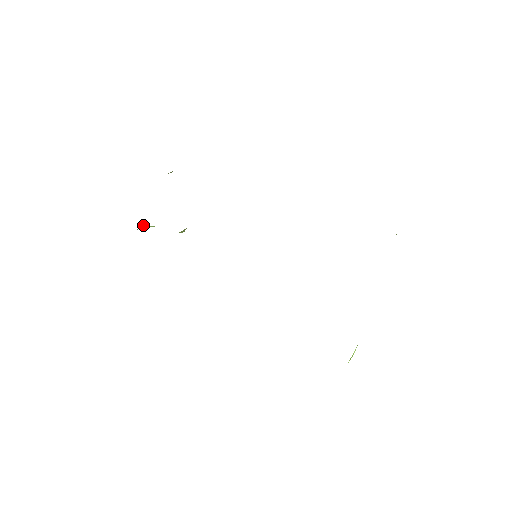
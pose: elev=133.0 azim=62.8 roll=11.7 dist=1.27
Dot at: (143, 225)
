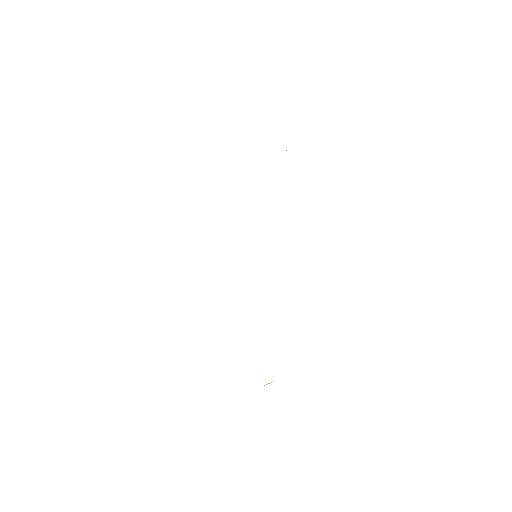
Dot at: occluded
